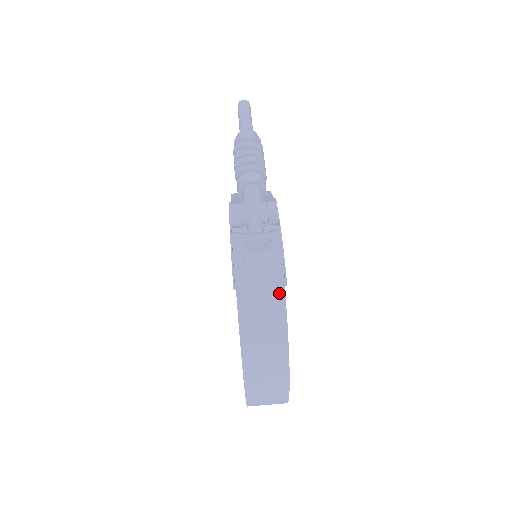
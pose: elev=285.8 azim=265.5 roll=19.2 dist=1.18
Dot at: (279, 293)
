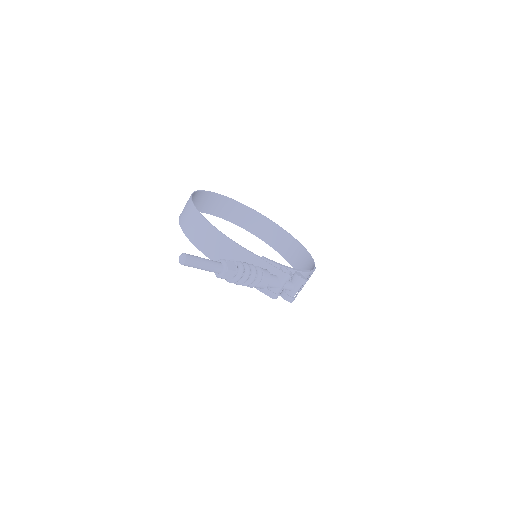
Dot at: occluded
